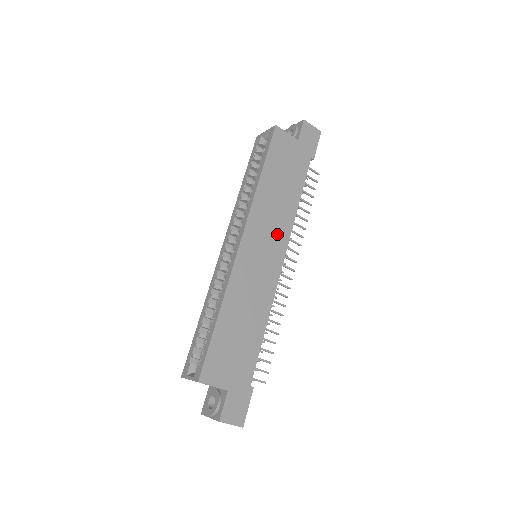
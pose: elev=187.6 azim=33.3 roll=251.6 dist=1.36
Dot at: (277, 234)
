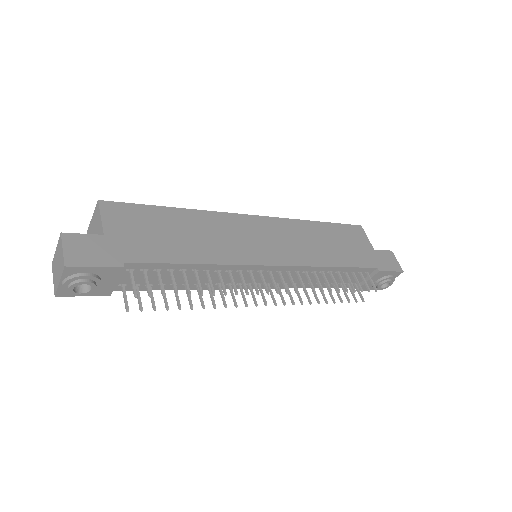
Dot at: (291, 251)
